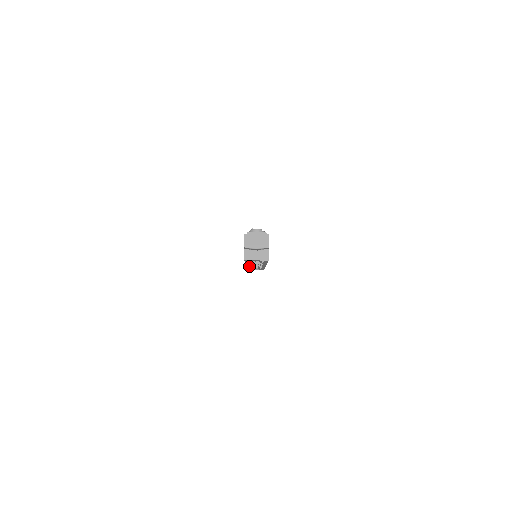
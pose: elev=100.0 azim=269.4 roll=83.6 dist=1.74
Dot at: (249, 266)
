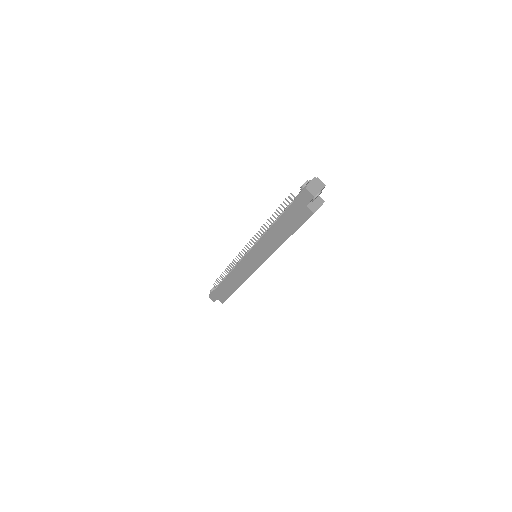
Dot at: occluded
